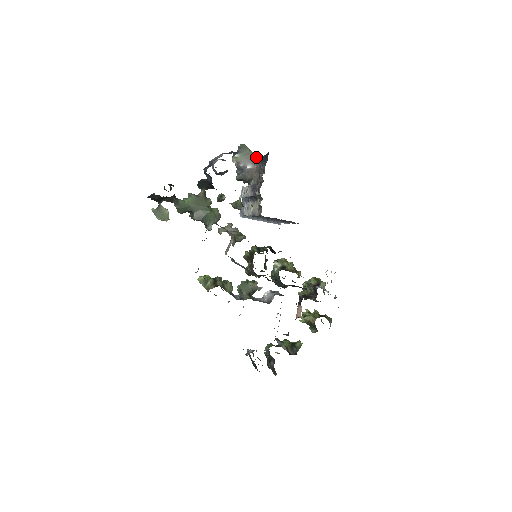
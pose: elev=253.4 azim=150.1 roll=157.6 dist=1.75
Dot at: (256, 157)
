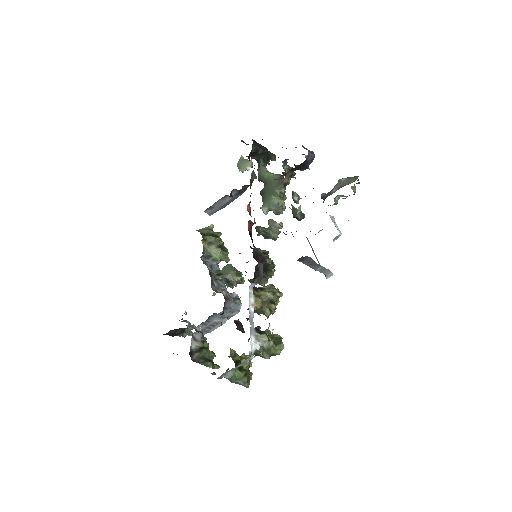
Dot at: occluded
